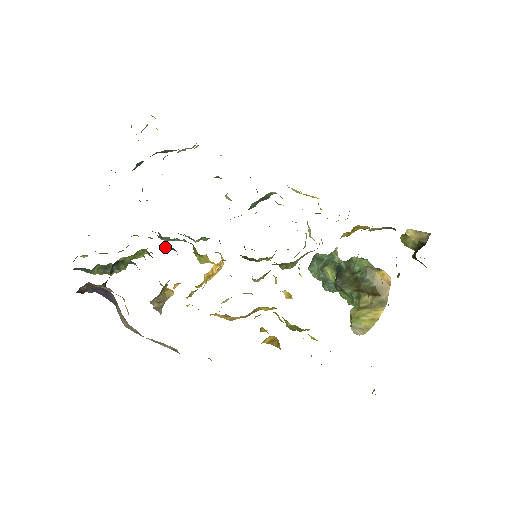
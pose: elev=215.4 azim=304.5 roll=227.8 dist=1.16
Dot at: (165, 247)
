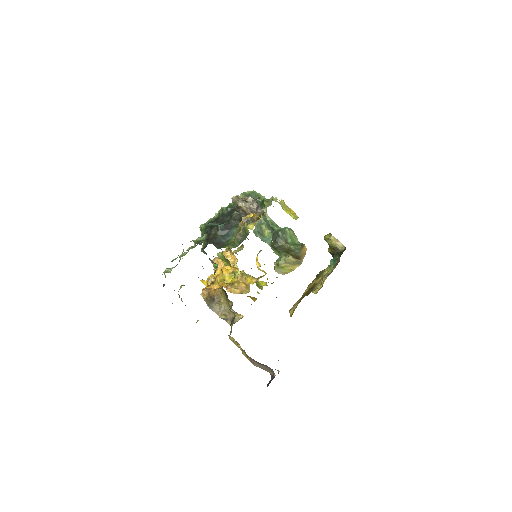
Dot at: (215, 268)
